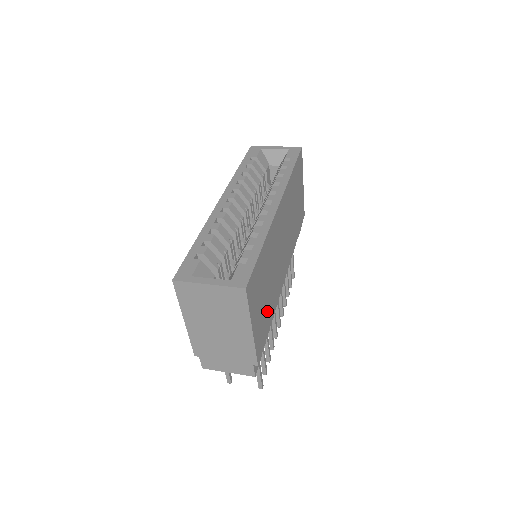
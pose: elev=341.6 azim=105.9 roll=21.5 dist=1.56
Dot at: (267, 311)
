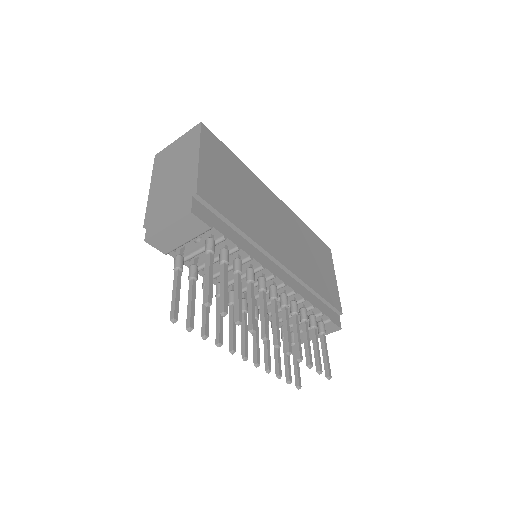
Dot at: (232, 203)
